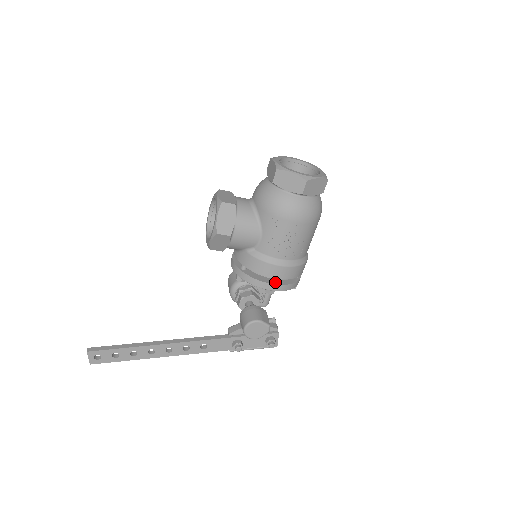
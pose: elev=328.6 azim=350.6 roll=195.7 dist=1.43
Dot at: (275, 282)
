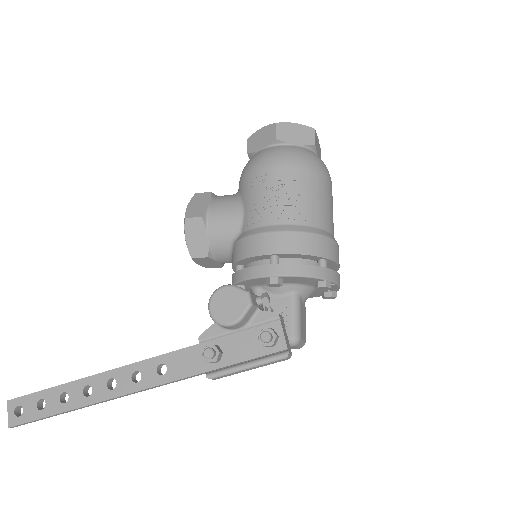
Dot at: (275, 264)
